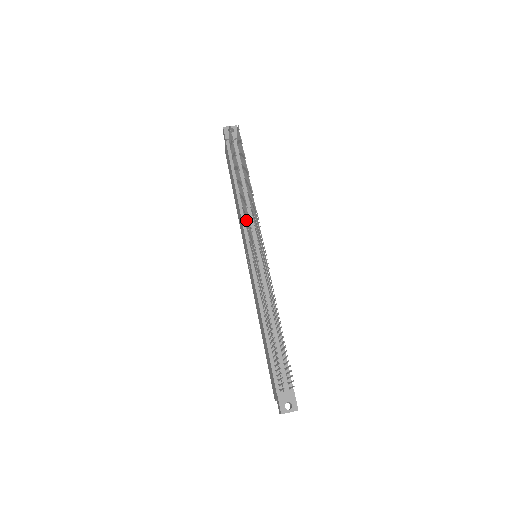
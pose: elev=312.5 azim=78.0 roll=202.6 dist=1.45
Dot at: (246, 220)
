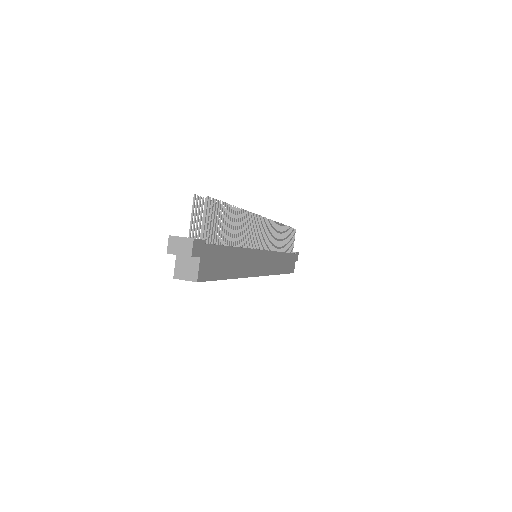
Dot at: occluded
